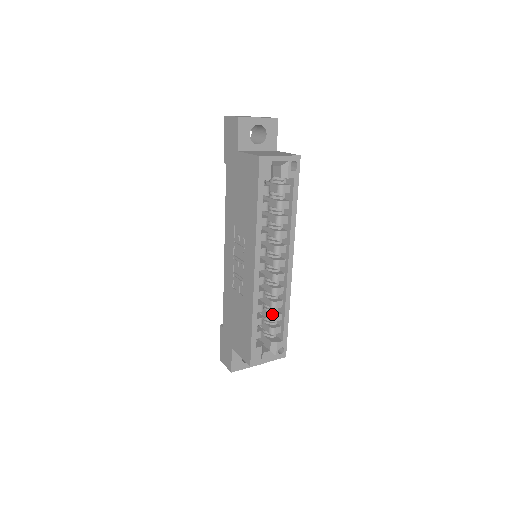
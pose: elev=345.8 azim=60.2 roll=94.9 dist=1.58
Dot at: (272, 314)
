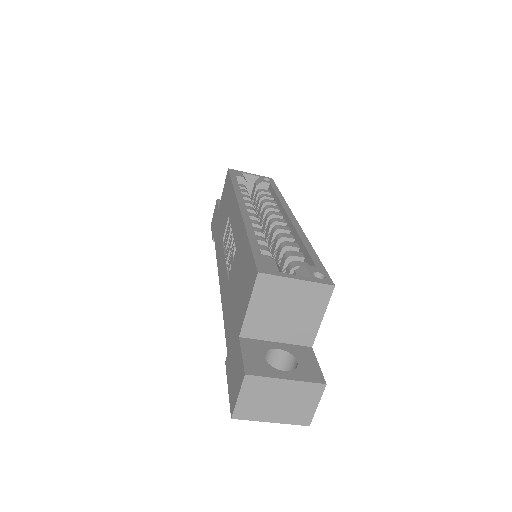
Dot at: (286, 253)
